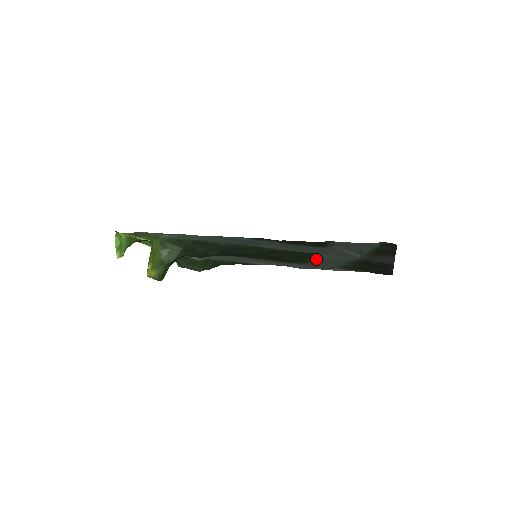
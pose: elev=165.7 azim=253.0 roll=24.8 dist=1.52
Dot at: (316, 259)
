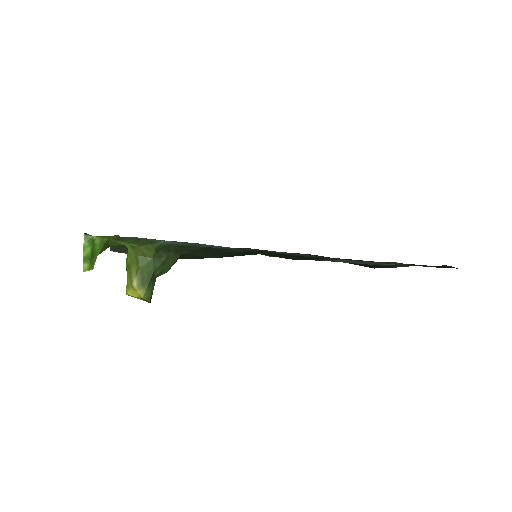
Dot at: (323, 260)
